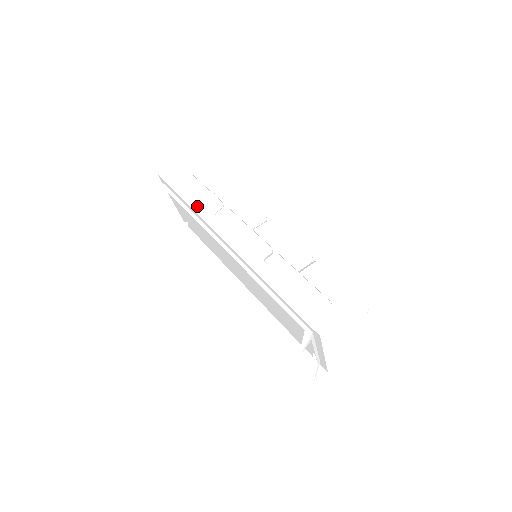
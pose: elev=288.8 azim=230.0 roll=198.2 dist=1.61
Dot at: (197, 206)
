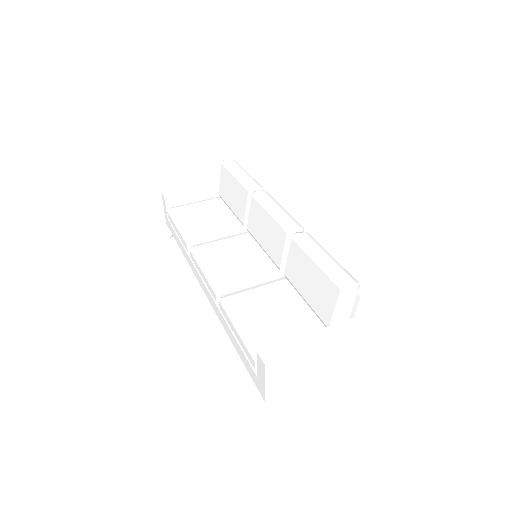
Dot at: (184, 254)
